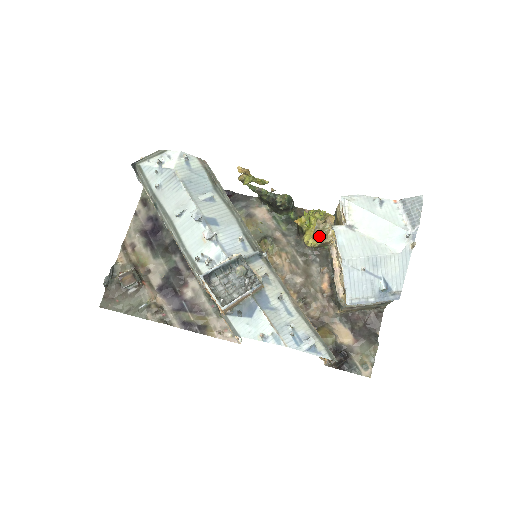
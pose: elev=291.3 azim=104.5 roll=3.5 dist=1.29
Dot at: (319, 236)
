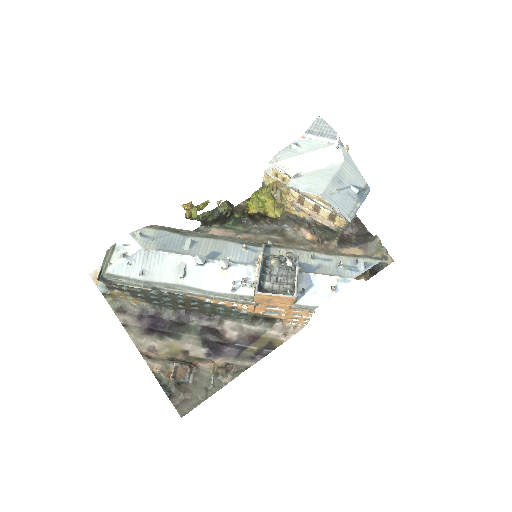
Dot at: (282, 202)
